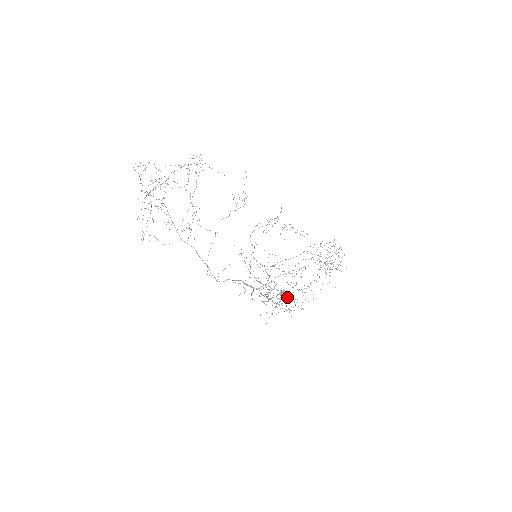
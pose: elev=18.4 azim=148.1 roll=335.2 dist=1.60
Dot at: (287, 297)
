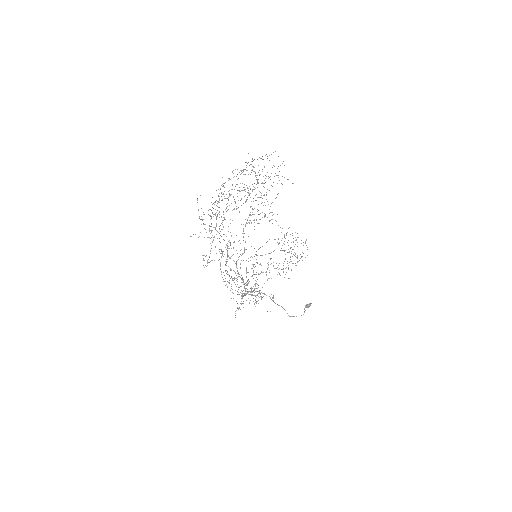
Dot at: occluded
